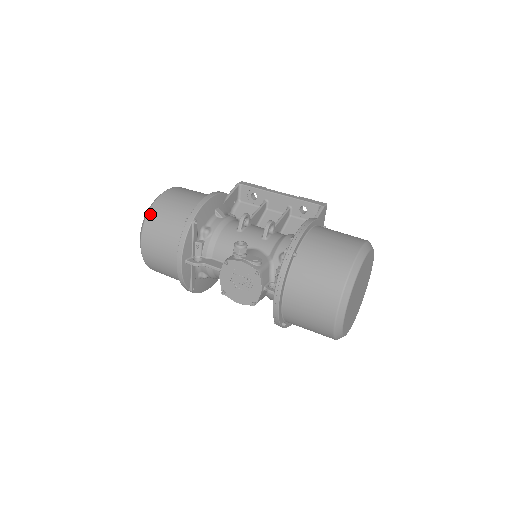
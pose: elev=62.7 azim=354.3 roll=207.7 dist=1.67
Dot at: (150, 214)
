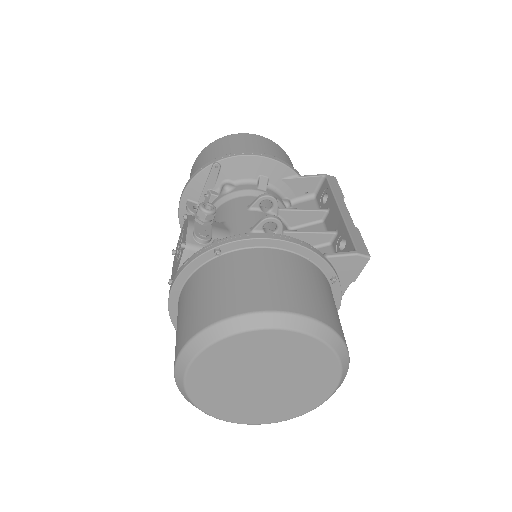
Dot at: (214, 142)
